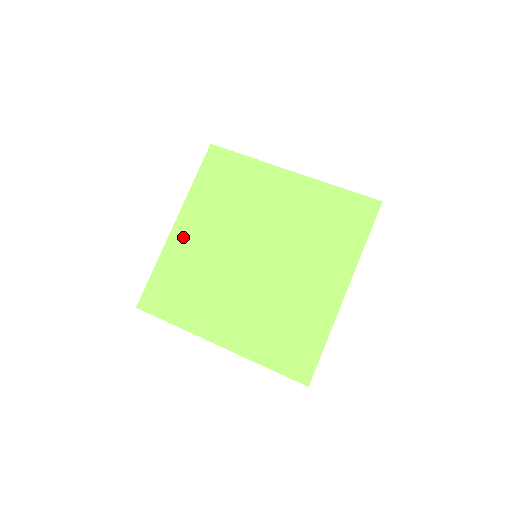
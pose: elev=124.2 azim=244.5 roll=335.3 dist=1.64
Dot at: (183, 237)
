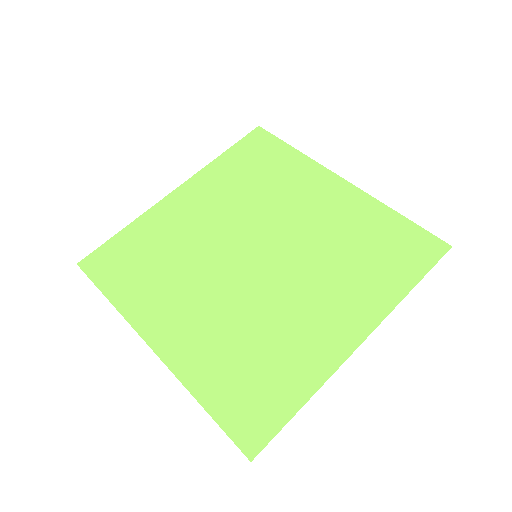
Dot at: (177, 206)
